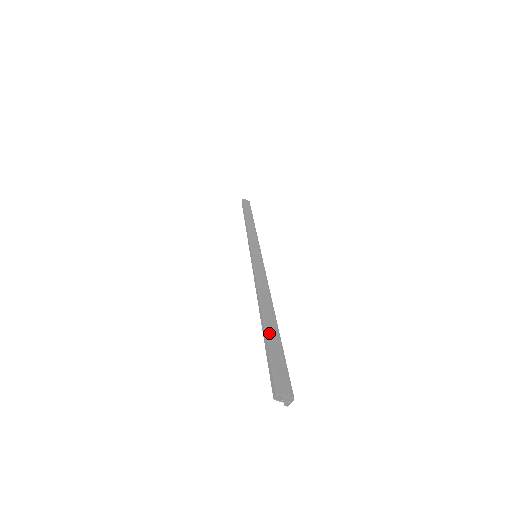
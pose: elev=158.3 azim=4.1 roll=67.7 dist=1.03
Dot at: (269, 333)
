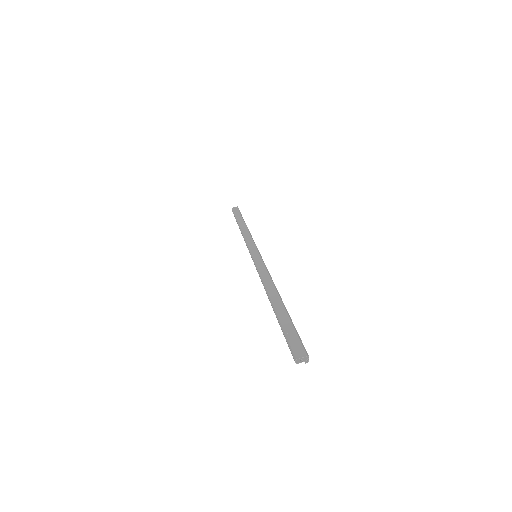
Dot at: (280, 317)
